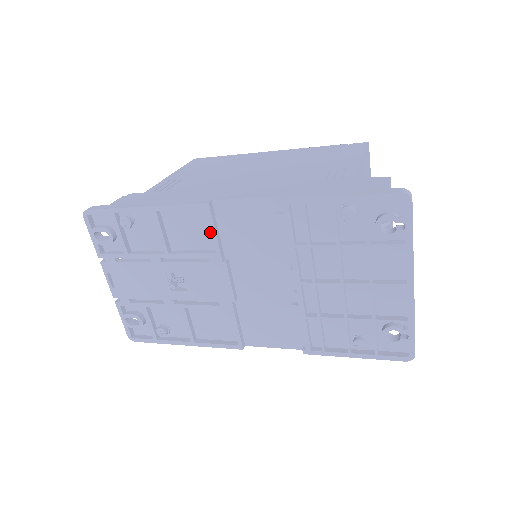
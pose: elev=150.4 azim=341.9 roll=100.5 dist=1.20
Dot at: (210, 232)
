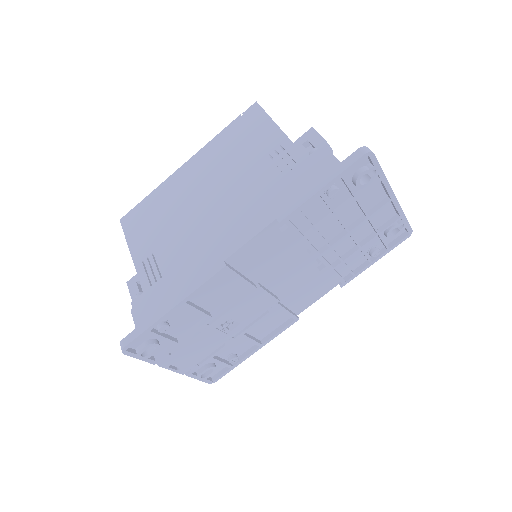
Dot at: (234, 279)
